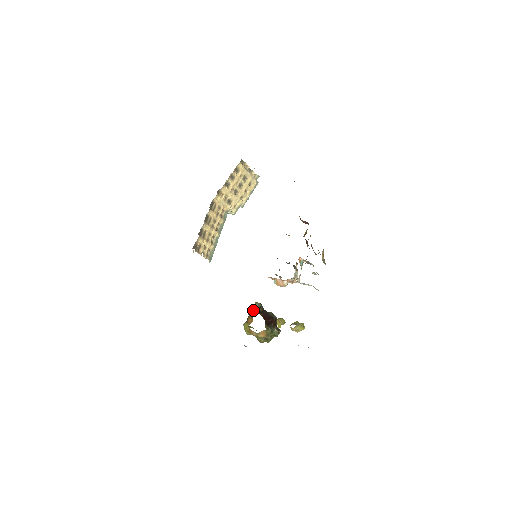
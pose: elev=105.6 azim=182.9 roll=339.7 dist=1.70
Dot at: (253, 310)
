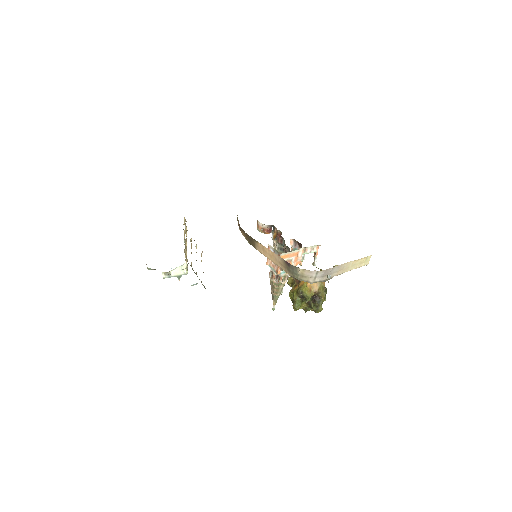
Dot at: occluded
